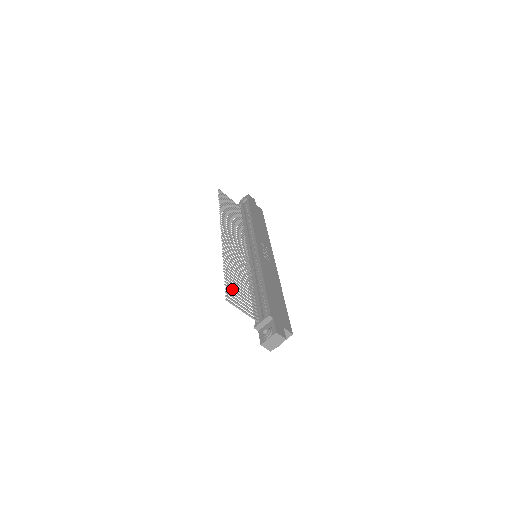
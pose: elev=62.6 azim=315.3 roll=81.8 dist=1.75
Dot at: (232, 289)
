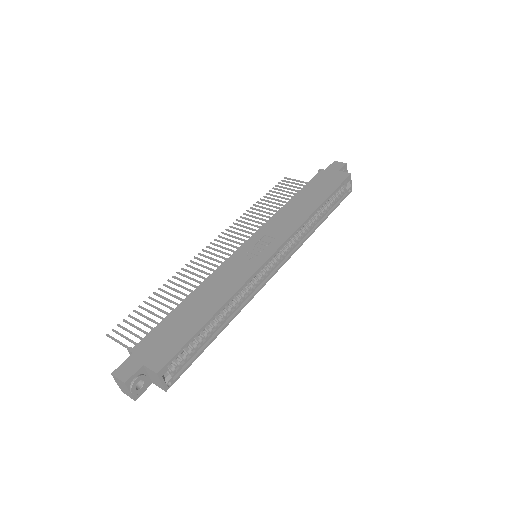
Dot at: (136, 319)
